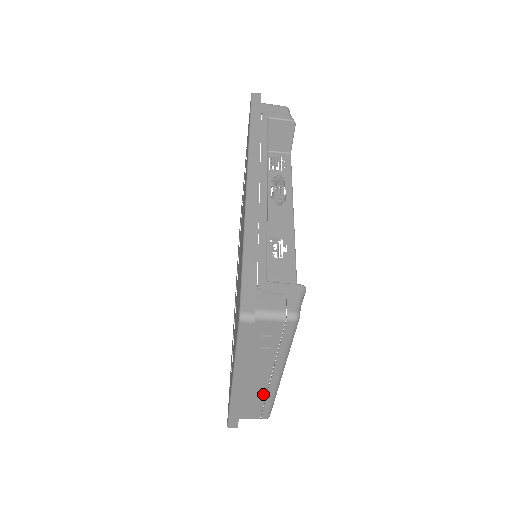
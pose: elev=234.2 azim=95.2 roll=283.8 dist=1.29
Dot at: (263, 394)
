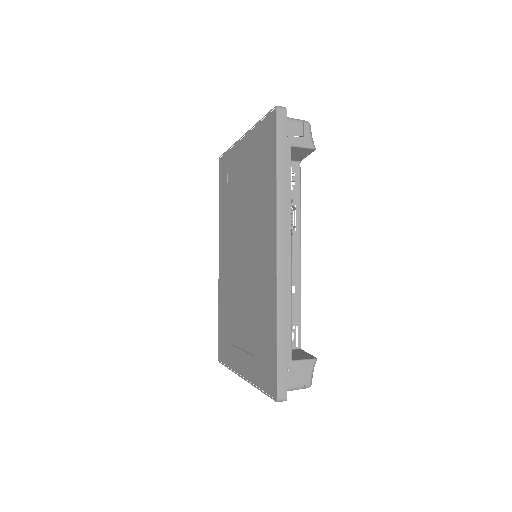
Dot at: occluded
